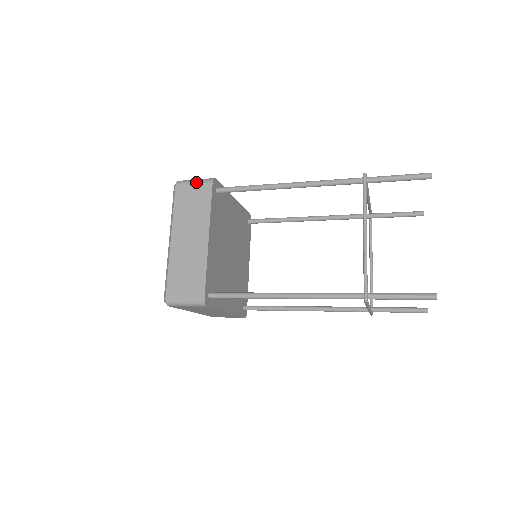
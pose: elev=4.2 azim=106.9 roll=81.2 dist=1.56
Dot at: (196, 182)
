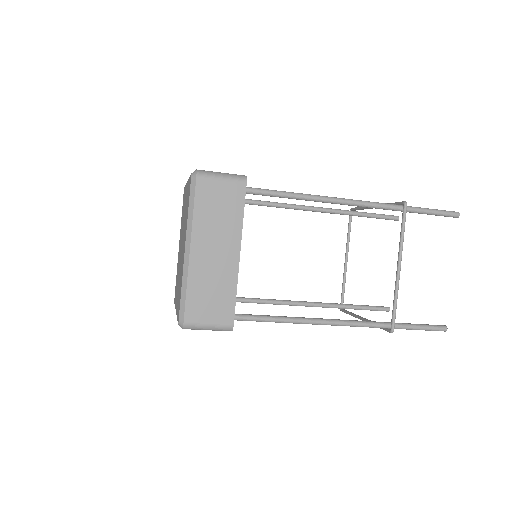
Dot at: (225, 178)
